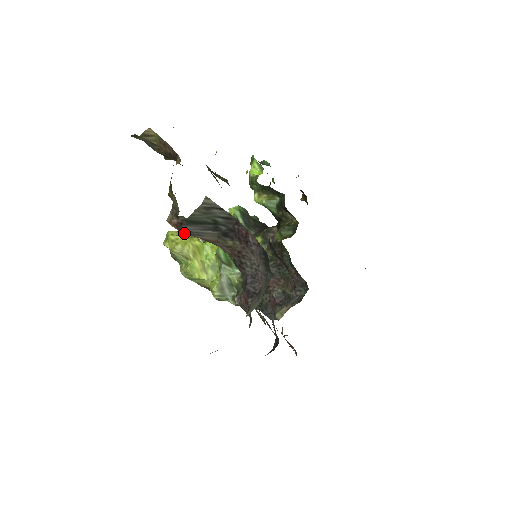
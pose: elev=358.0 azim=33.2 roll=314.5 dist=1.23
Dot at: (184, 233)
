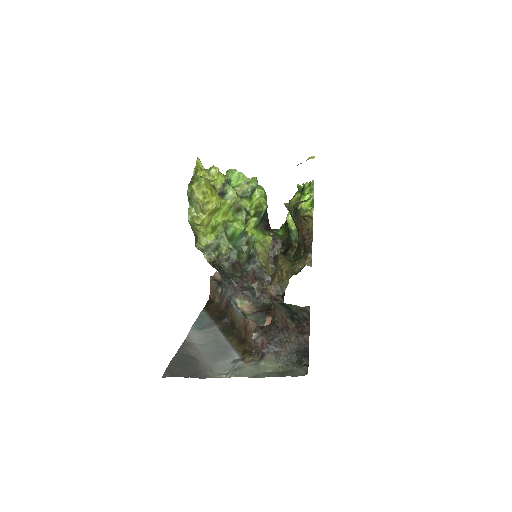
Dot at: (268, 297)
